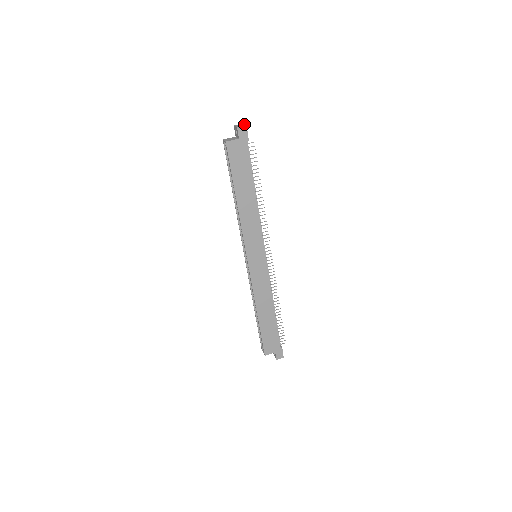
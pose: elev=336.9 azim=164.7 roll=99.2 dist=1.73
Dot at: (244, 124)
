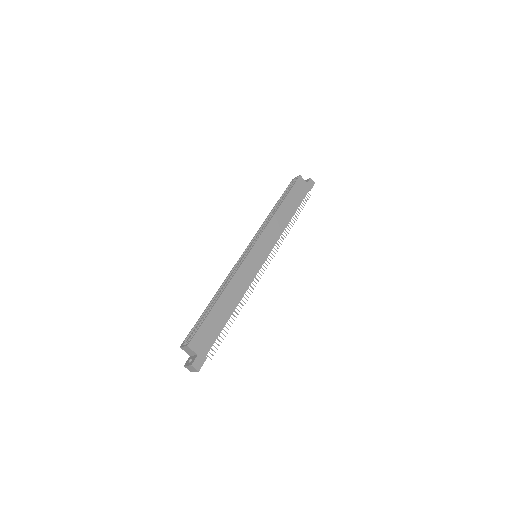
Dot at: occluded
